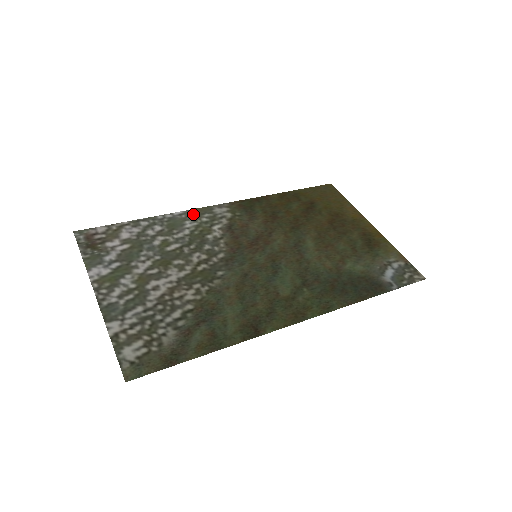
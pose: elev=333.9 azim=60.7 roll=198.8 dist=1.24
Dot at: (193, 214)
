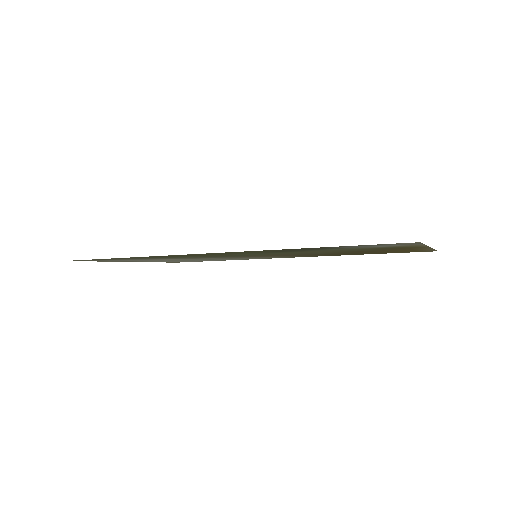
Dot at: occluded
